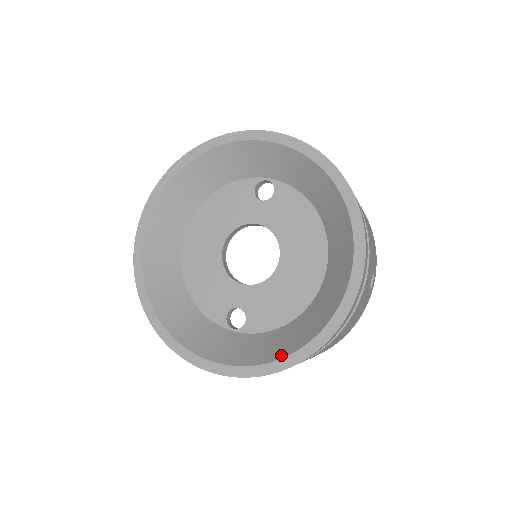
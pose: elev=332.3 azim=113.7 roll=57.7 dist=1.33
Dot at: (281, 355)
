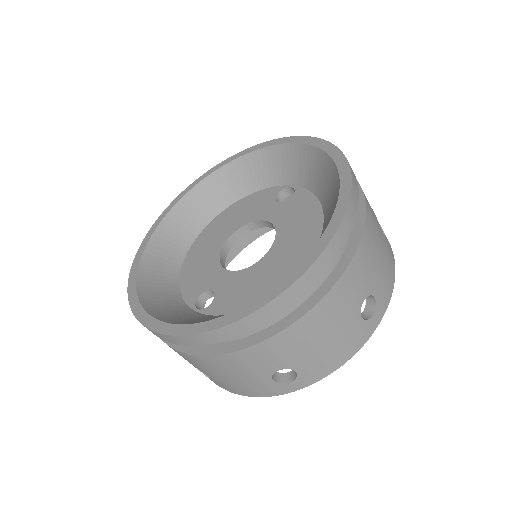
Dot at: occluded
